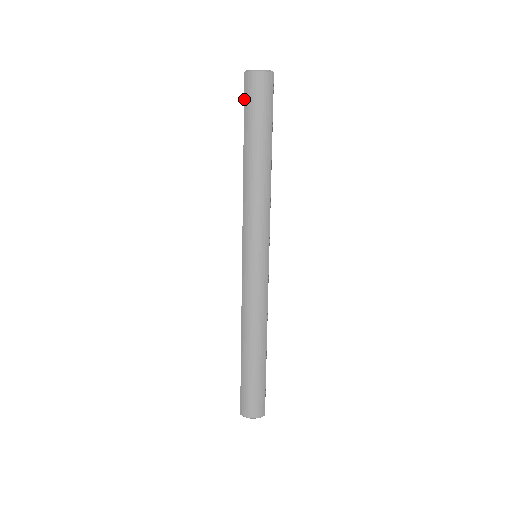
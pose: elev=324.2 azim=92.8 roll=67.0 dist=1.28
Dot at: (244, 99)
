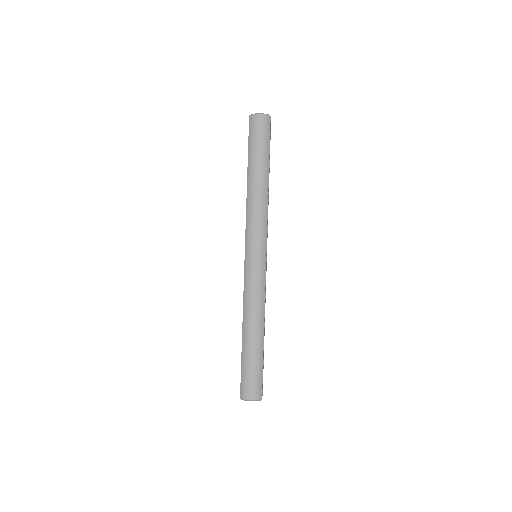
Dot at: (249, 134)
